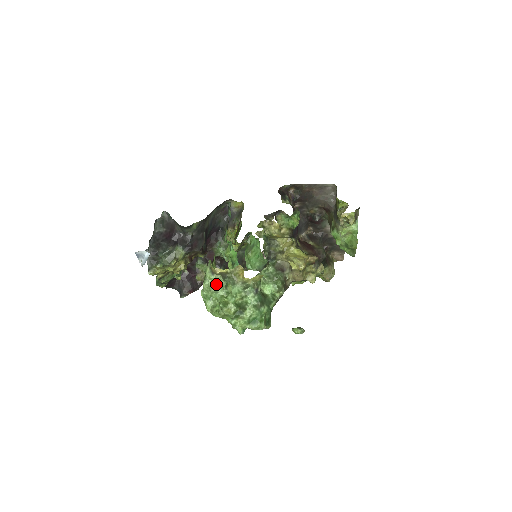
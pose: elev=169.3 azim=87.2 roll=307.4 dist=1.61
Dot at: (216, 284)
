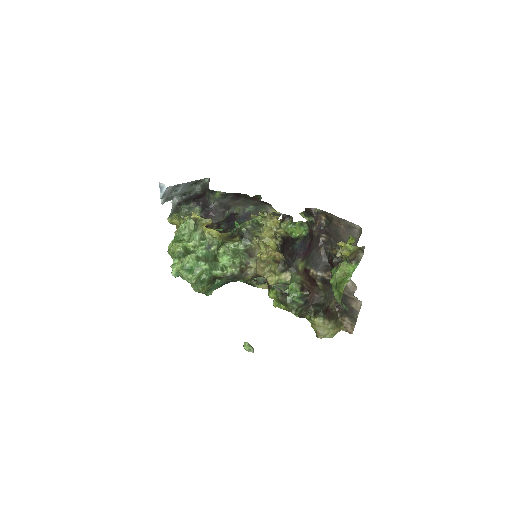
Dot at: (188, 230)
